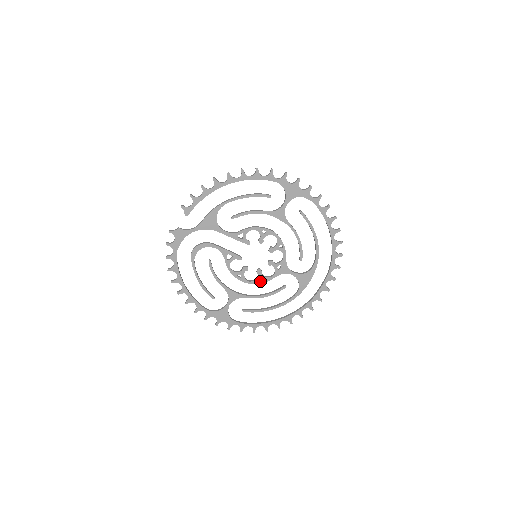
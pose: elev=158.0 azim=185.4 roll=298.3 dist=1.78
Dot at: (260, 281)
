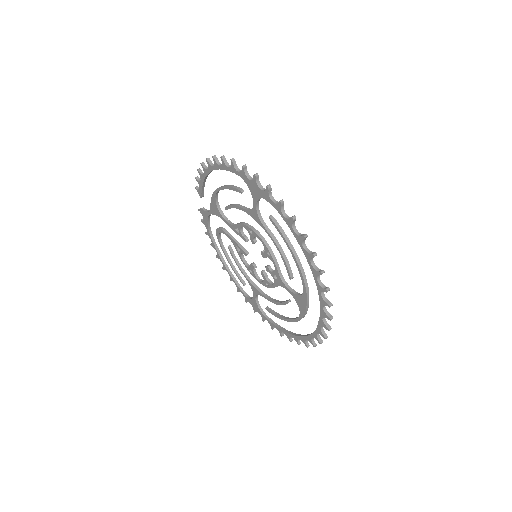
Dot at: (267, 285)
